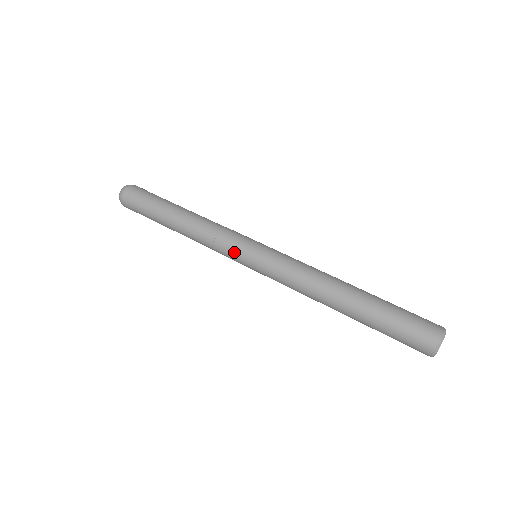
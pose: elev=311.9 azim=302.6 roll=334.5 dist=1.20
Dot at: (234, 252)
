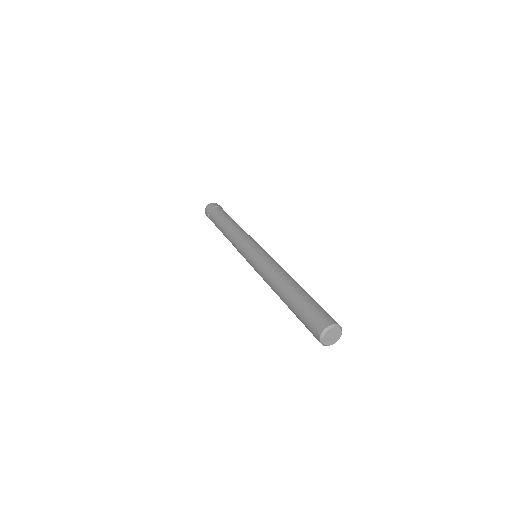
Dot at: (242, 249)
